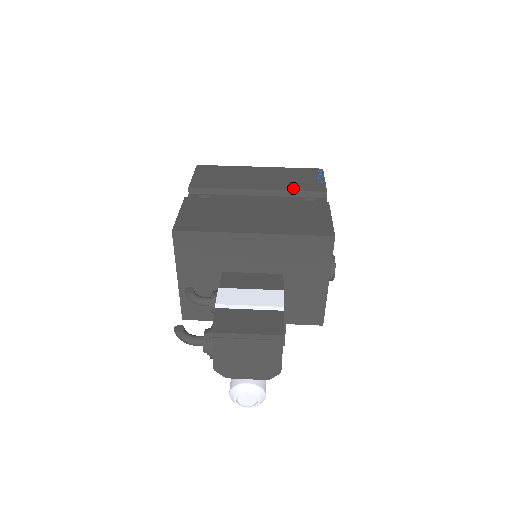
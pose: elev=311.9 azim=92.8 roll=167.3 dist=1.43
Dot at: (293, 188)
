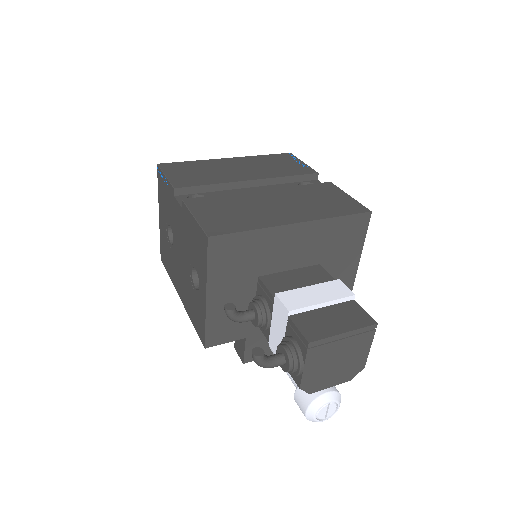
Dot at: (285, 174)
